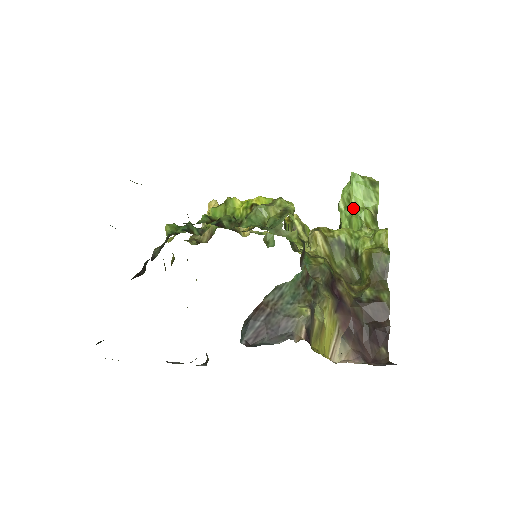
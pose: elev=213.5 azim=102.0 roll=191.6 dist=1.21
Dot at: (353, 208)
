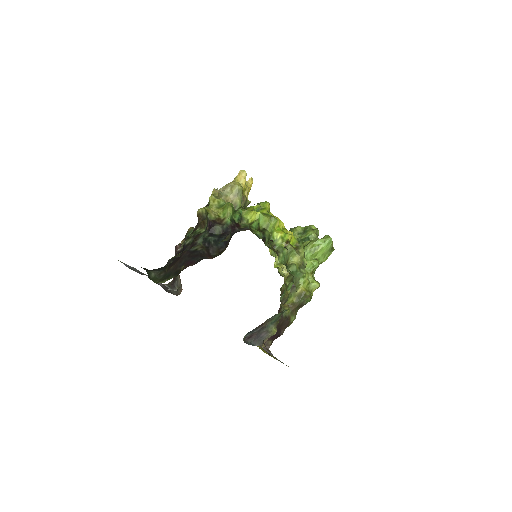
Dot at: (313, 255)
